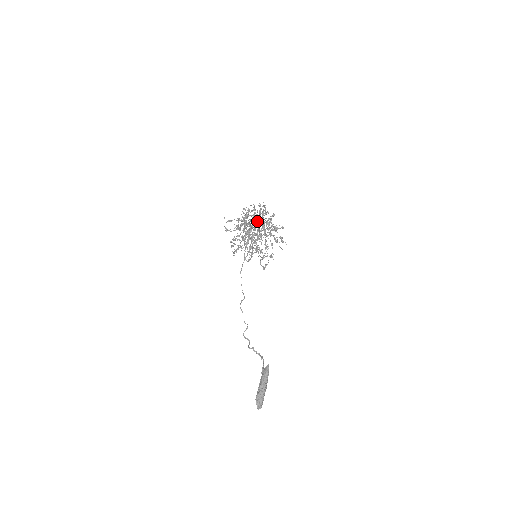
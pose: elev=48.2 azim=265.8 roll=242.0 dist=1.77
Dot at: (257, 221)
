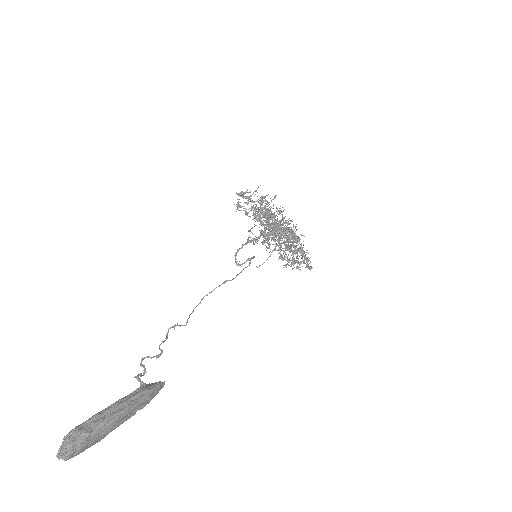
Dot at: occluded
